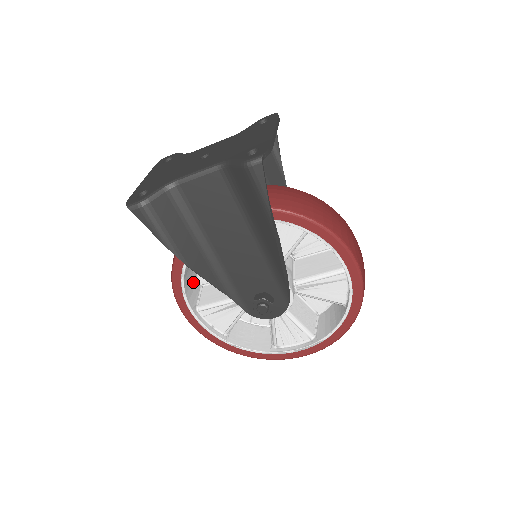
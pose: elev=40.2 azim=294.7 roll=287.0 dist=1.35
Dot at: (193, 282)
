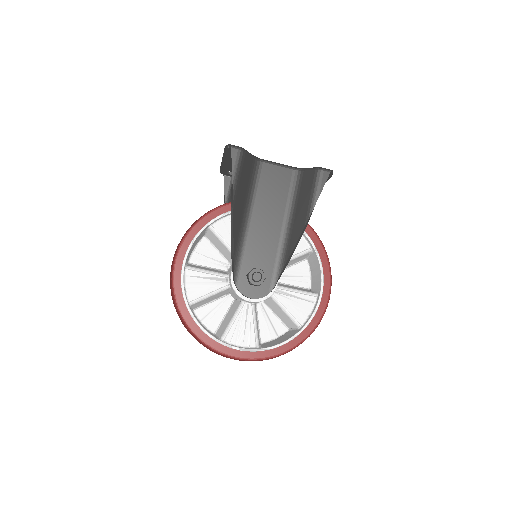
Dot at: occluded
